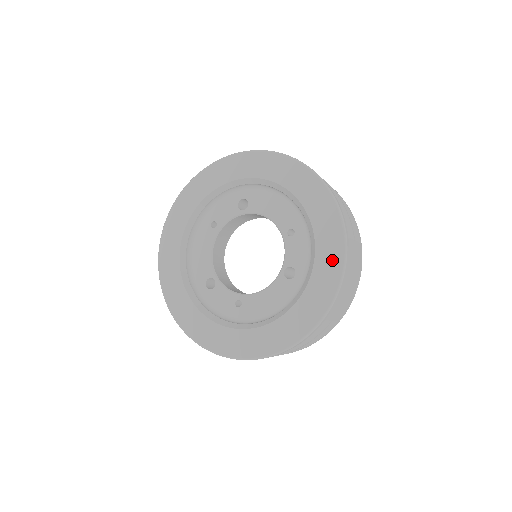
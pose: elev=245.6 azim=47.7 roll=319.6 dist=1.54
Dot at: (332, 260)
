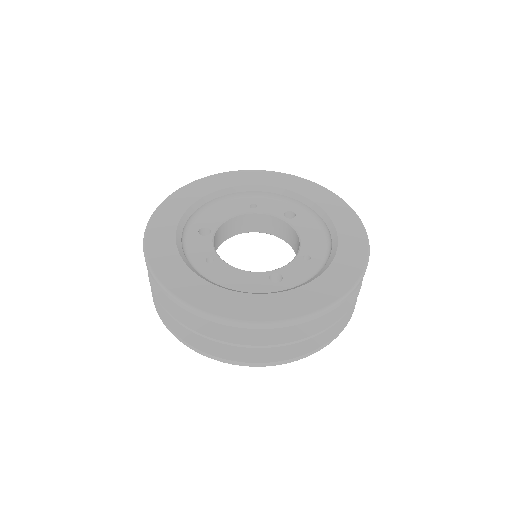
Dot at: (324, 294)
